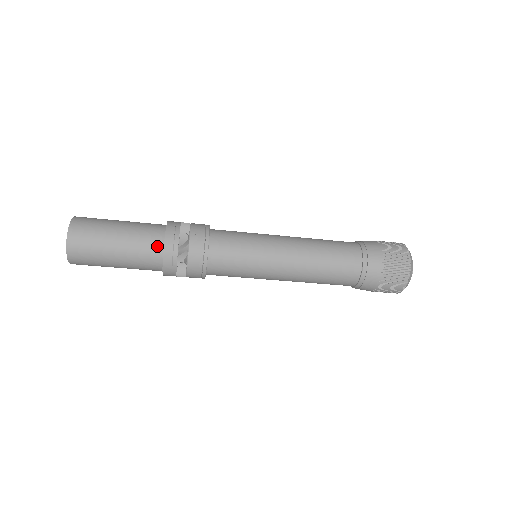
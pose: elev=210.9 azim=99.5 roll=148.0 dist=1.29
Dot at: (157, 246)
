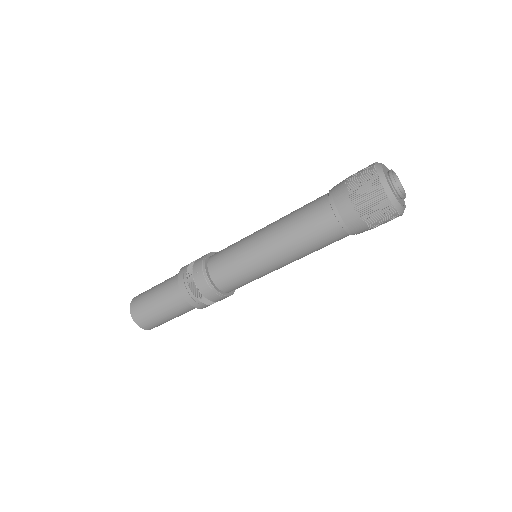
Dot at: (180, 295)
